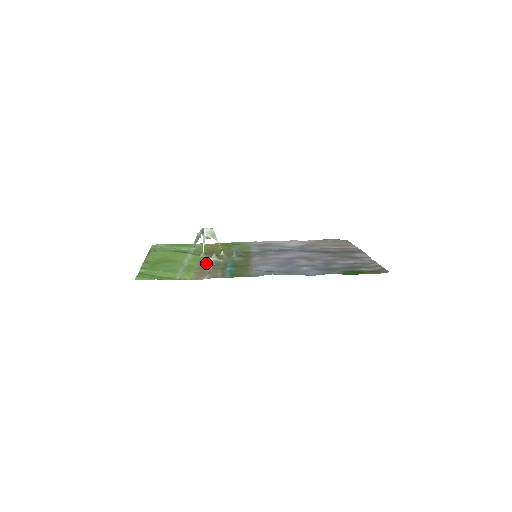
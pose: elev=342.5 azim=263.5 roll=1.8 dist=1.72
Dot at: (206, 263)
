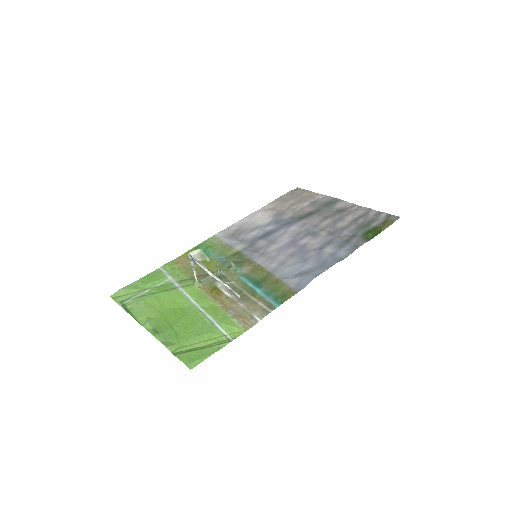
Dot at: (221, 295)
